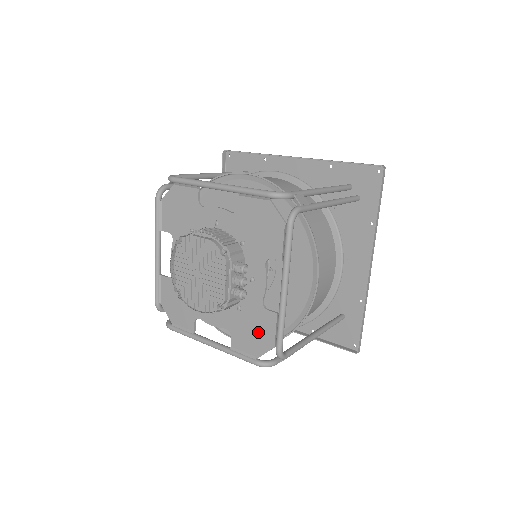
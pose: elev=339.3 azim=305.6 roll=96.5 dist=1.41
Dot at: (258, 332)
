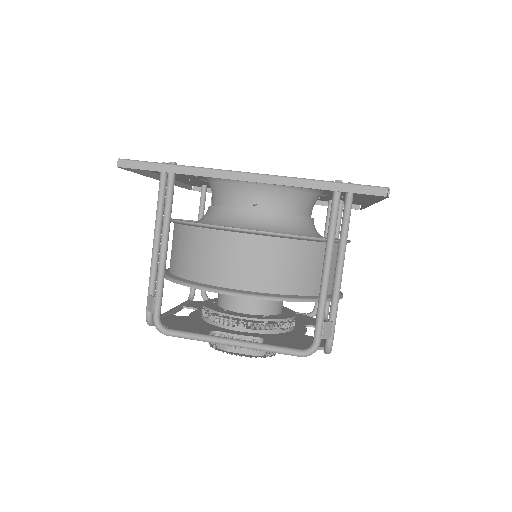
Dot at: occluded
